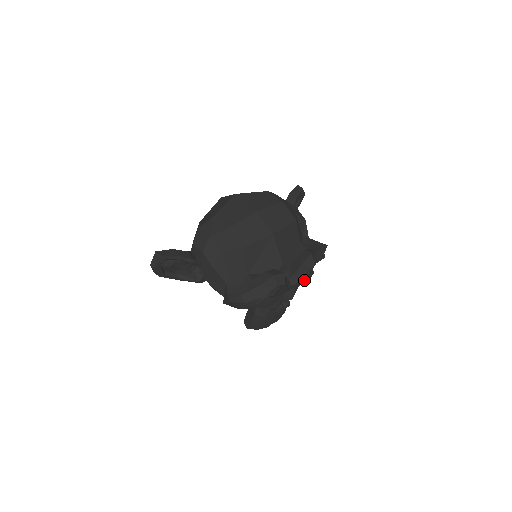
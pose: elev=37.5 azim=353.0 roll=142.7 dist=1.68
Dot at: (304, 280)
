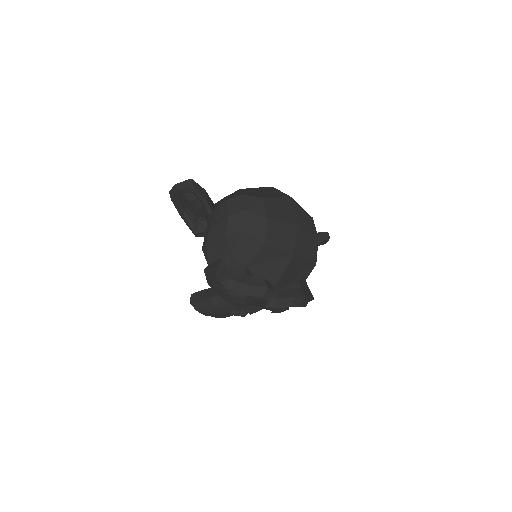
Dot at: (277, 309)
